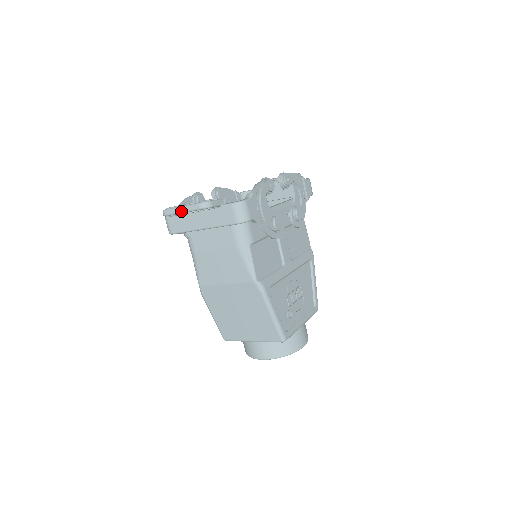
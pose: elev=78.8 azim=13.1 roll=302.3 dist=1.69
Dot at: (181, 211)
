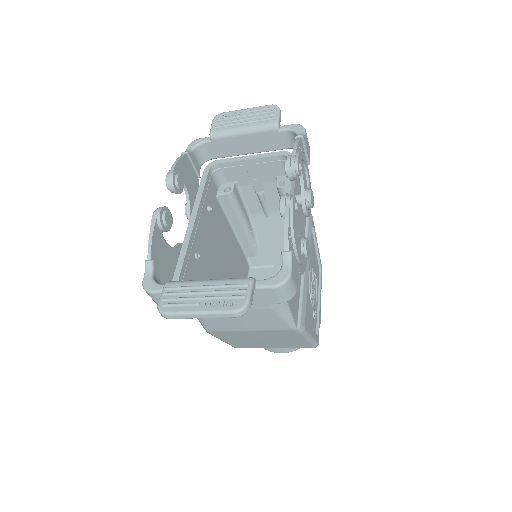
Dot at: occluded
